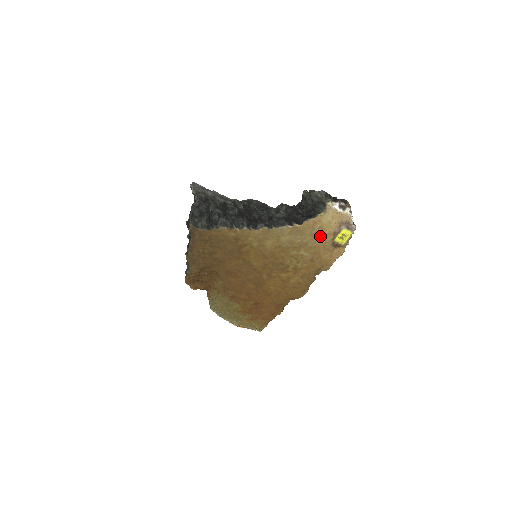
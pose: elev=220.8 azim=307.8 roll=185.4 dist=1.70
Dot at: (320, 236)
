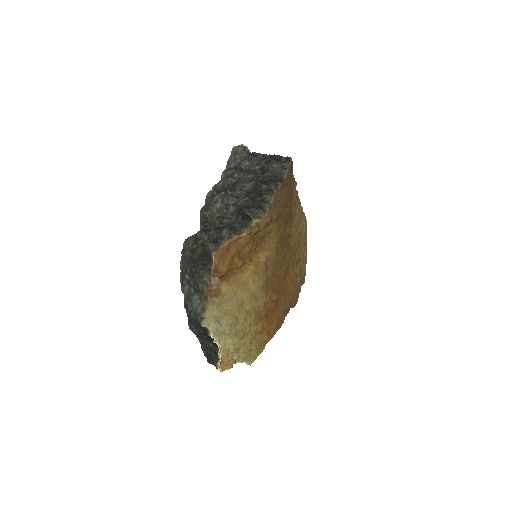
Dot at: occluded
